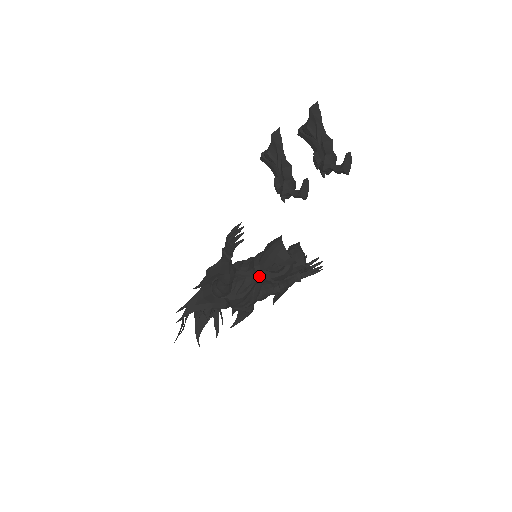
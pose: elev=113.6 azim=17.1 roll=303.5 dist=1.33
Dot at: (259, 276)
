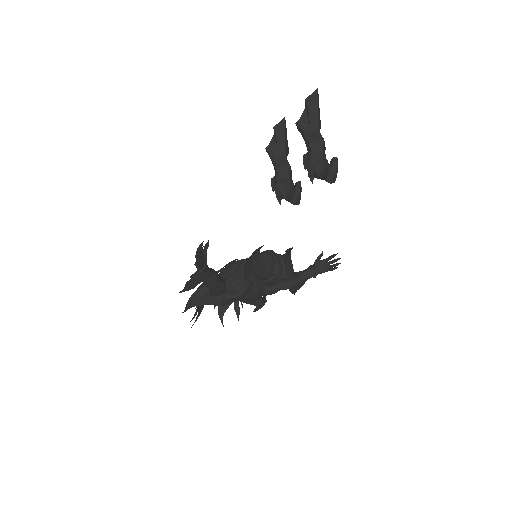
Dot at: (250, 280)
